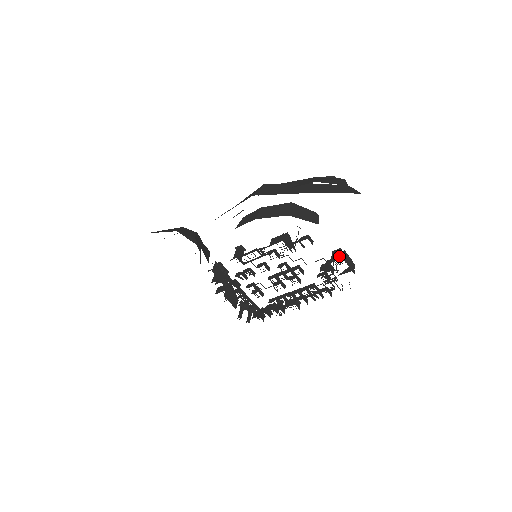
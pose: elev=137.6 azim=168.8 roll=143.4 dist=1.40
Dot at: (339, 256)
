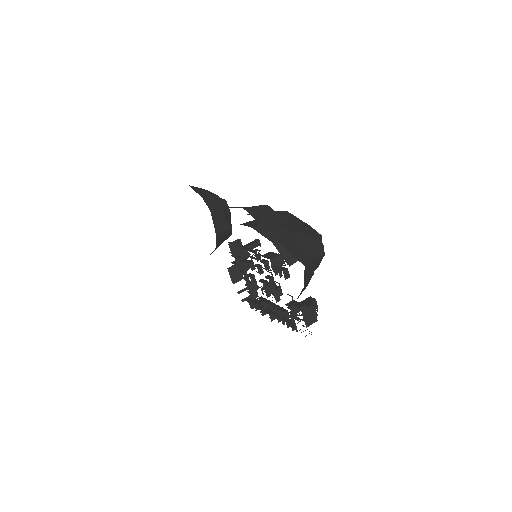
Dot at: (301, 304)
